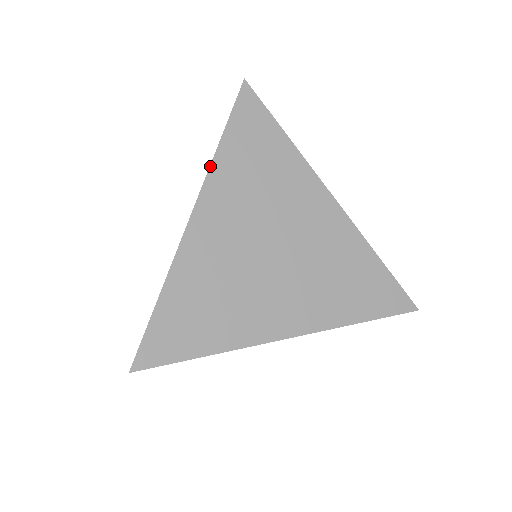
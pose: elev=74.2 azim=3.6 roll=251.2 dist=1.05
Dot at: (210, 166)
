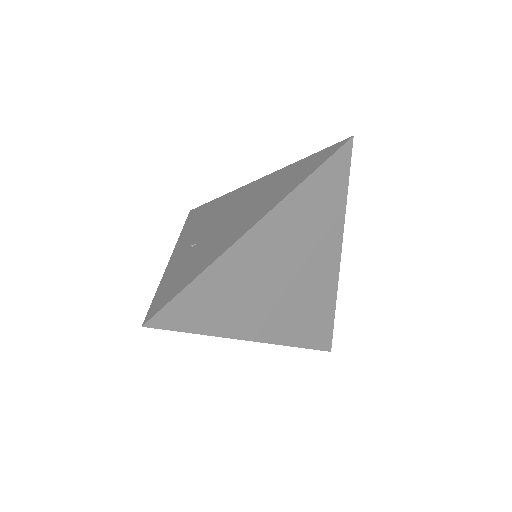
Dot at: (290, 193)
